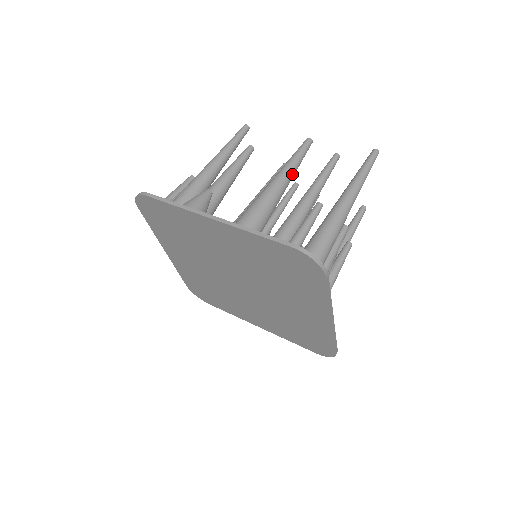
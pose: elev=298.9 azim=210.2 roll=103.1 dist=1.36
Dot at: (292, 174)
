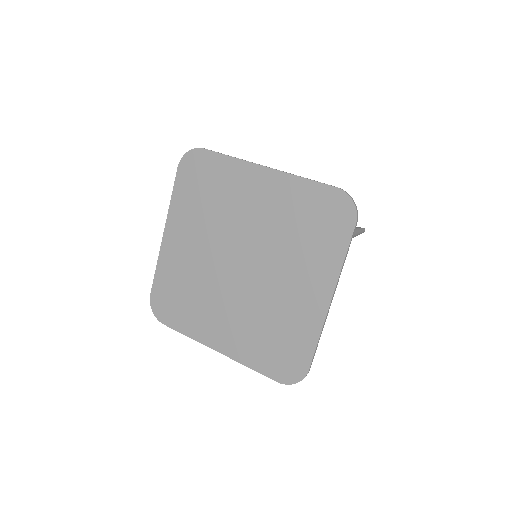
Dot at: occluded
